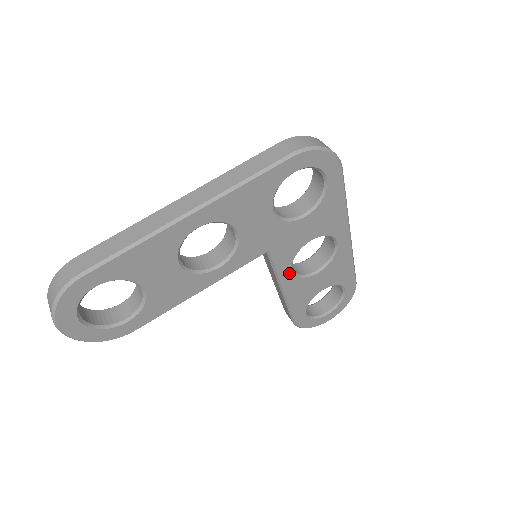
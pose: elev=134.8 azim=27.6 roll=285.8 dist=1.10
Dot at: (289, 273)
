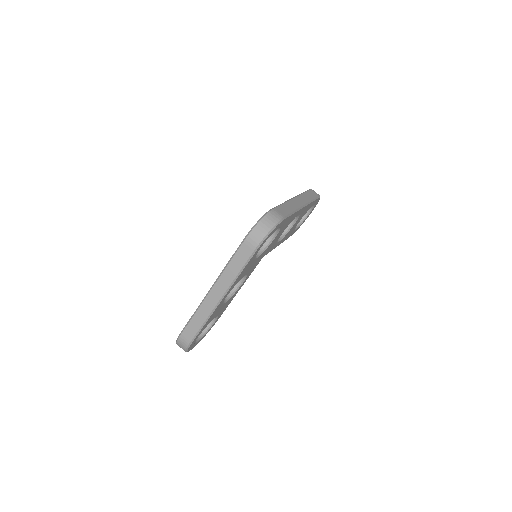
Dot at: (277, 243)
